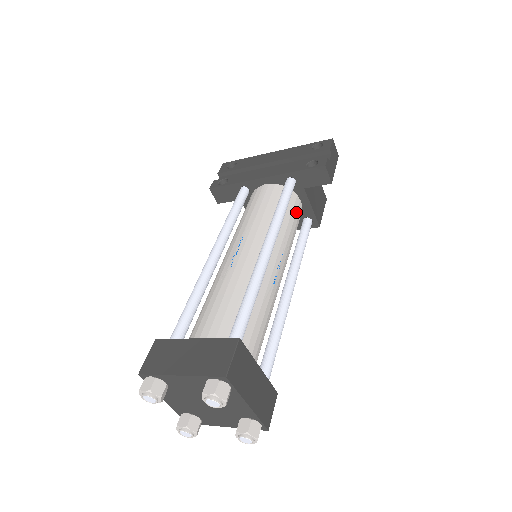
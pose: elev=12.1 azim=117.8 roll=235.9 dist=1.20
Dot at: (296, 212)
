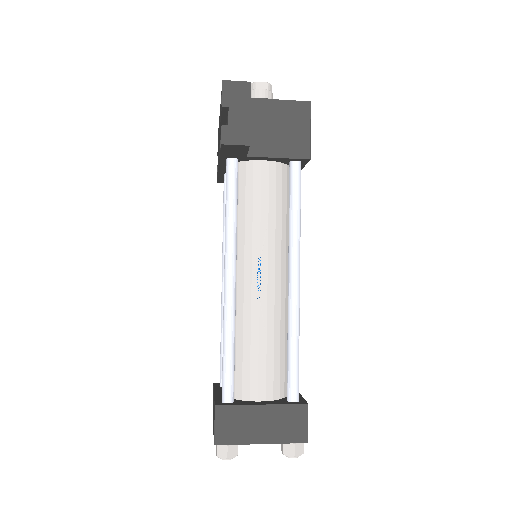
Dot at: (260, 184)
